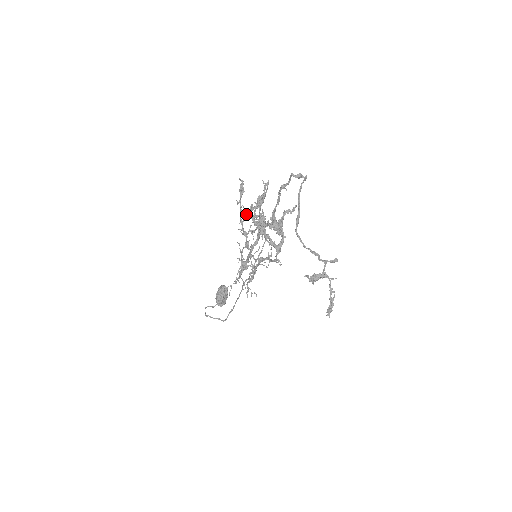
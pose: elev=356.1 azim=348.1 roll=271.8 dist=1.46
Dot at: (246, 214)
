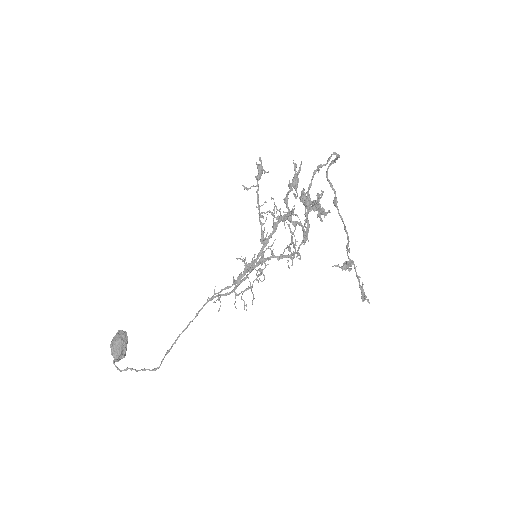
Dot at: (271, 198)
